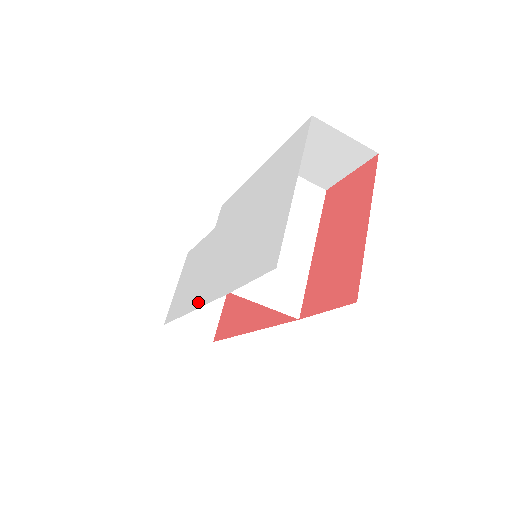
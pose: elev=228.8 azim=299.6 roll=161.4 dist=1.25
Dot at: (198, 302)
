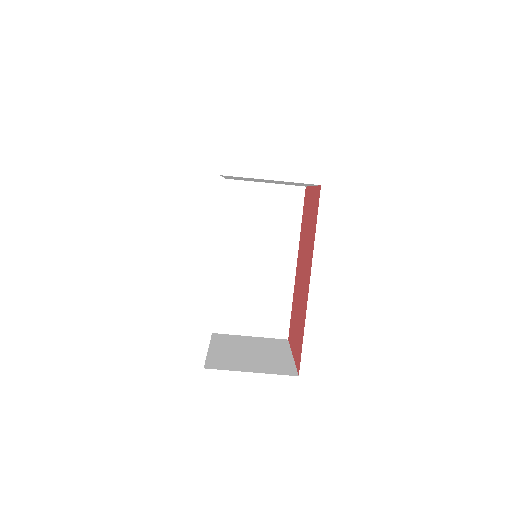
Dot at: occluded
